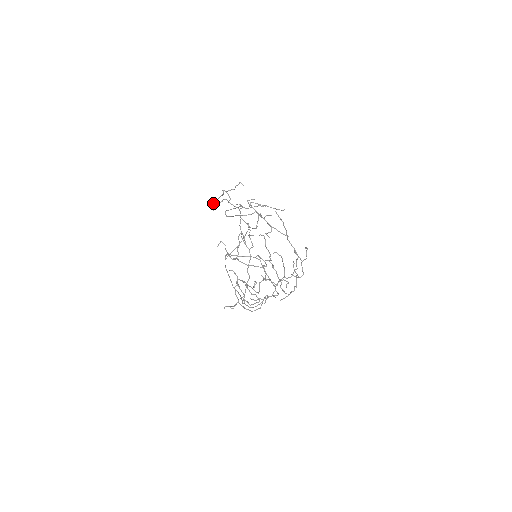
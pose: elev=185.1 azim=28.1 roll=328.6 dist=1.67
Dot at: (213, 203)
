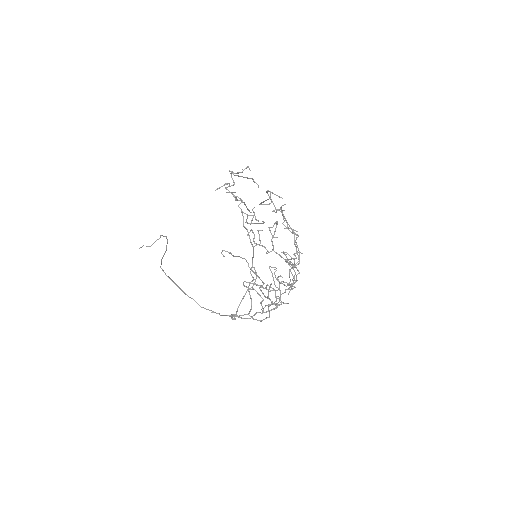
Dot at: (253, 179)
